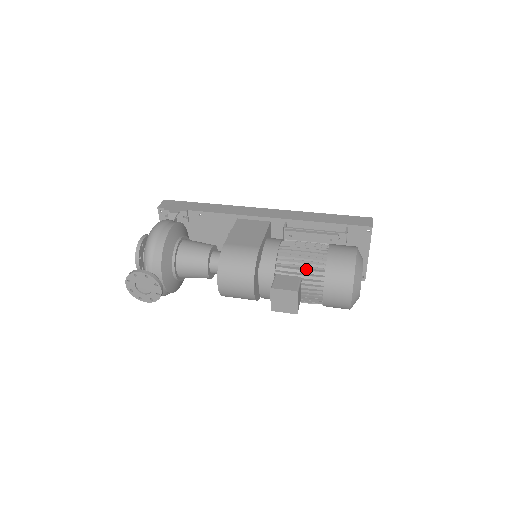
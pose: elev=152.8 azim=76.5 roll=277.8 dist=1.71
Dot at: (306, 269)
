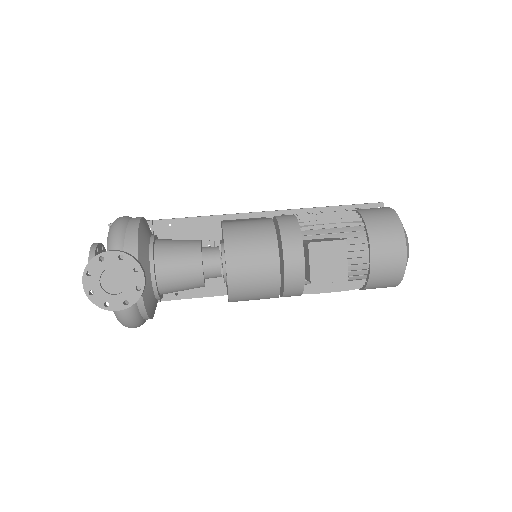
Dot at: (340, 227)
